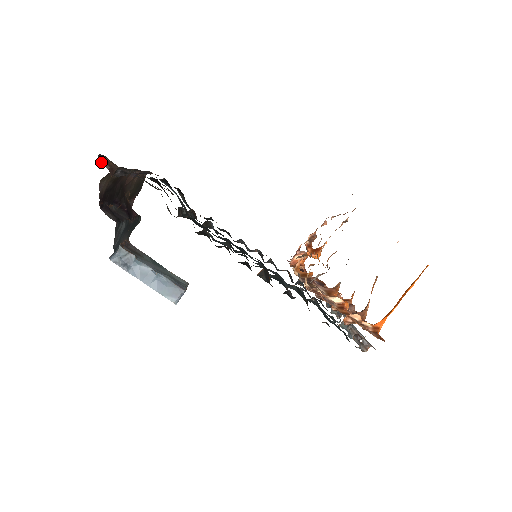
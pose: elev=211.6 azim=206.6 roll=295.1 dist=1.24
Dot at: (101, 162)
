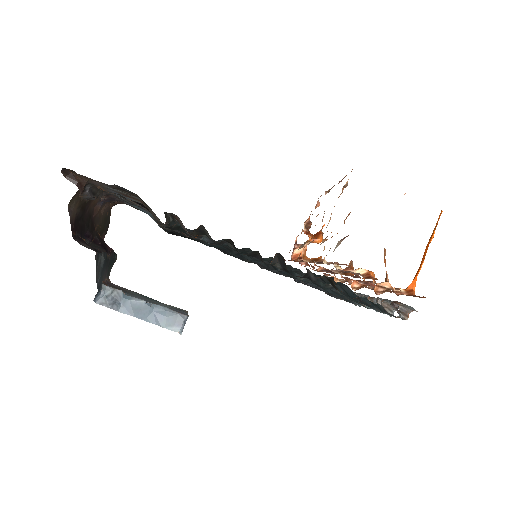
Dot at: (66, 178)
